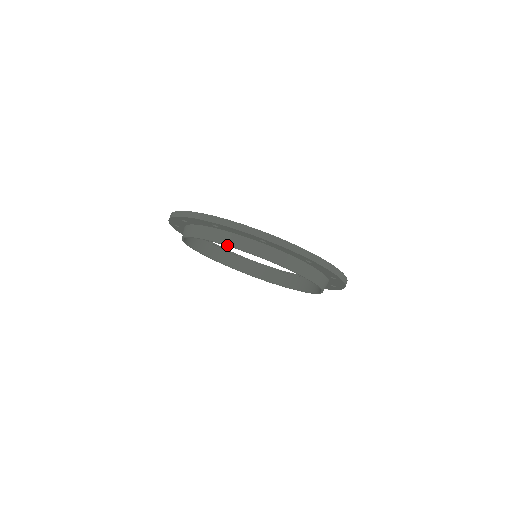
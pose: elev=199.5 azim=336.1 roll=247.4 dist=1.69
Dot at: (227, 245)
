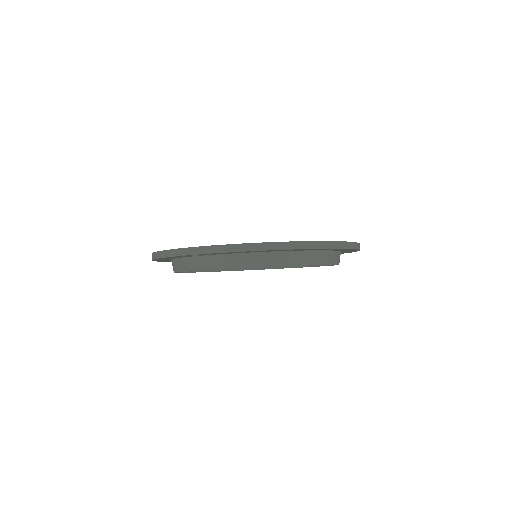
Dot at: occluded
